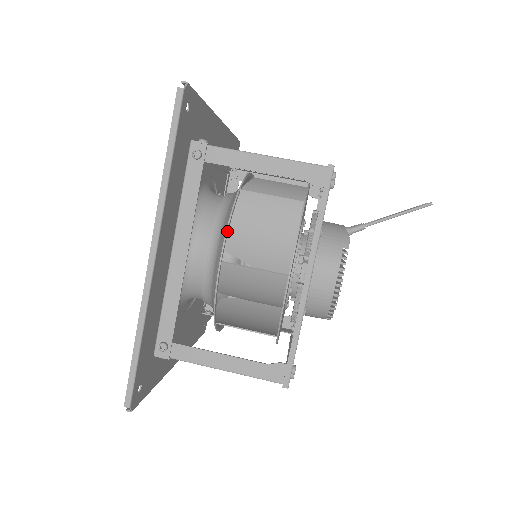
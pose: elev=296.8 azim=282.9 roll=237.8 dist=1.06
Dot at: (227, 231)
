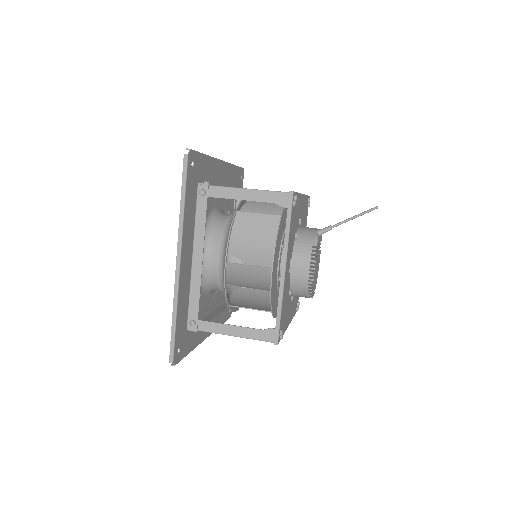
Dot at: (228, 241)
